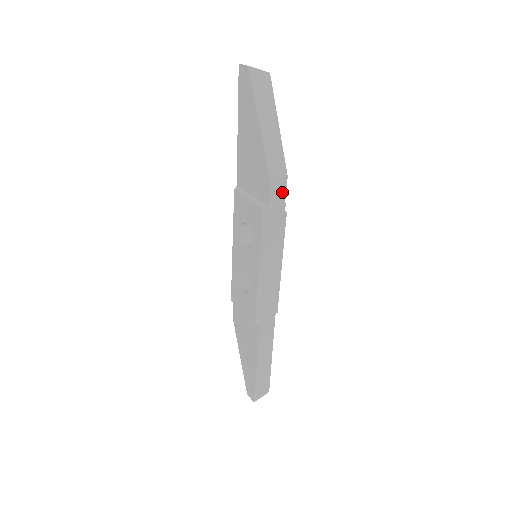
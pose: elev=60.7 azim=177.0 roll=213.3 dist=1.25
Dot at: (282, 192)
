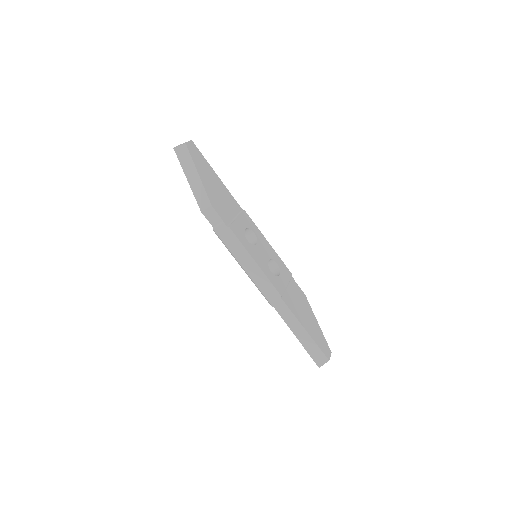
Dot at: (216, 216)
